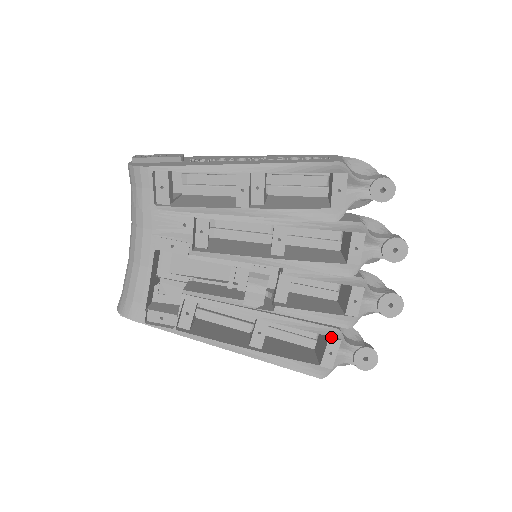
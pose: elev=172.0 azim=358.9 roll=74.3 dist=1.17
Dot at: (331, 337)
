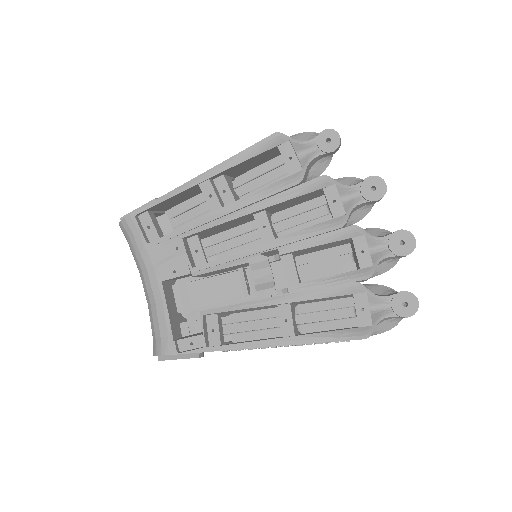
Dot at: (355, 294)
